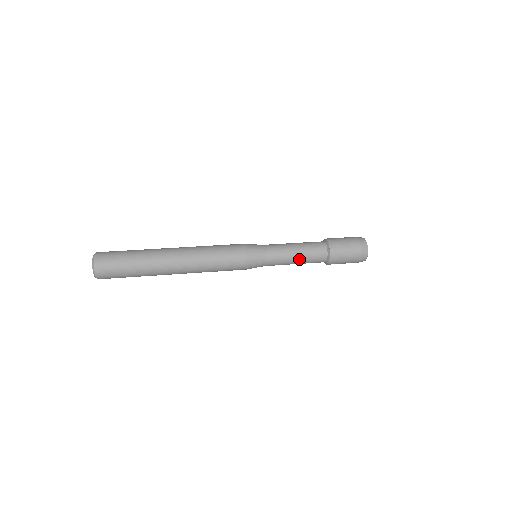
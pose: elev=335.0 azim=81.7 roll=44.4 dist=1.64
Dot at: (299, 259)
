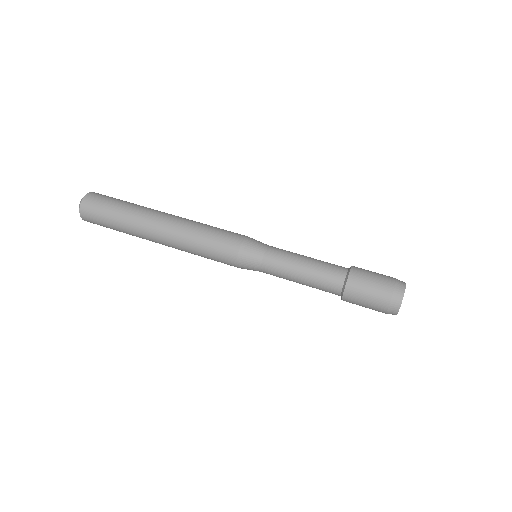
Dot at: (303, 284)
